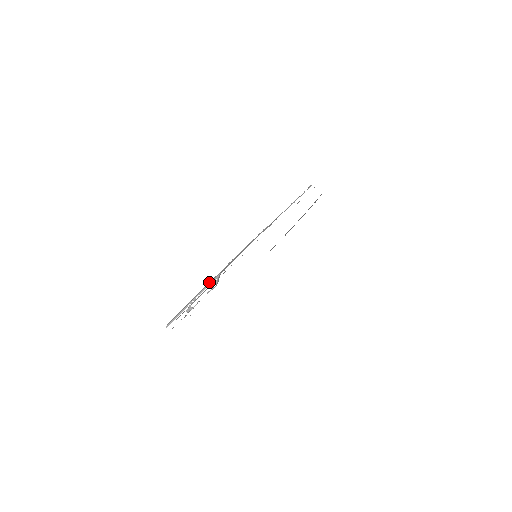
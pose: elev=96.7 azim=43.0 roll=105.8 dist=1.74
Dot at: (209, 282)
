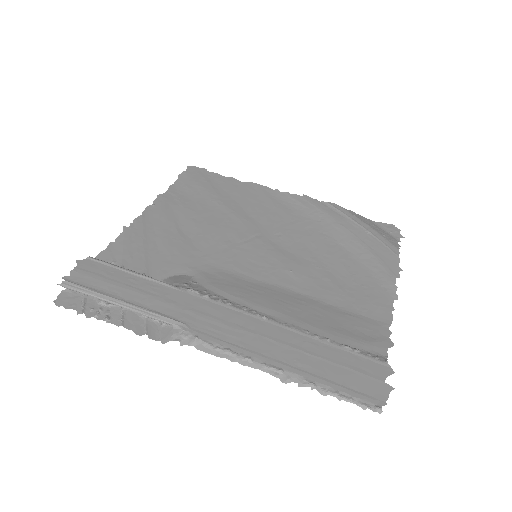
Dot at: (155, 313)
